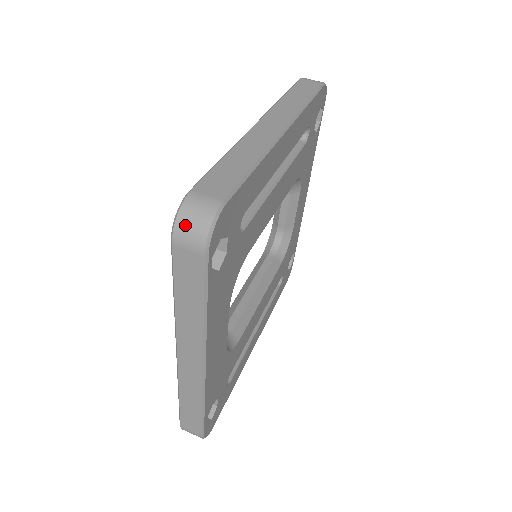
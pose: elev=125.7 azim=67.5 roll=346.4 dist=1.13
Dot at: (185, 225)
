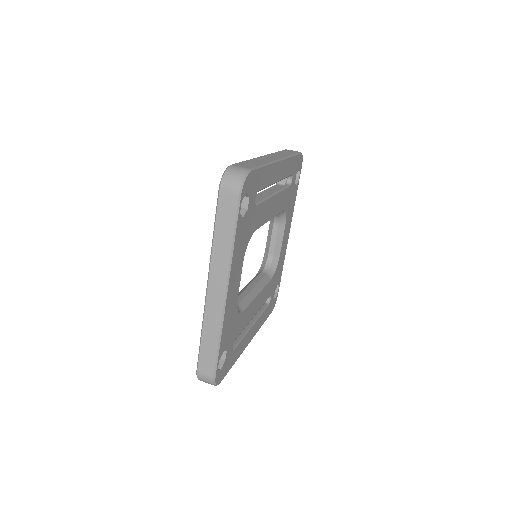
Dot at: (229, 178)
